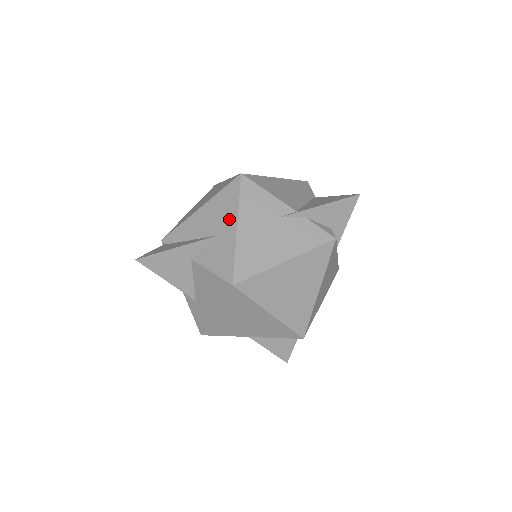
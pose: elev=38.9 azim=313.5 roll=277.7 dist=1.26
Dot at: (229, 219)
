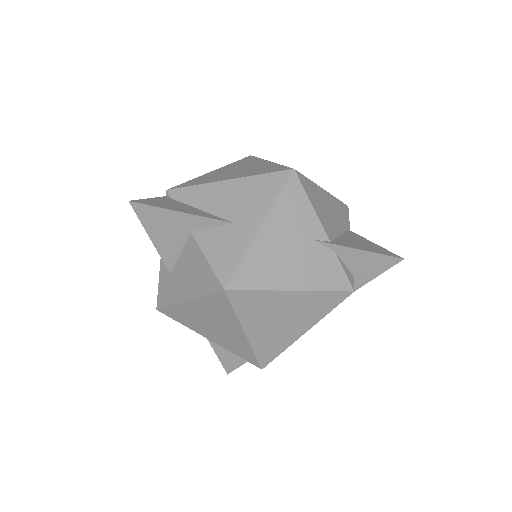
Dot at: (256, 212)
